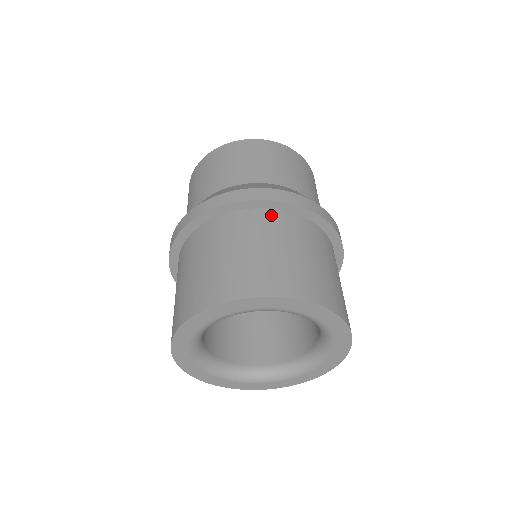
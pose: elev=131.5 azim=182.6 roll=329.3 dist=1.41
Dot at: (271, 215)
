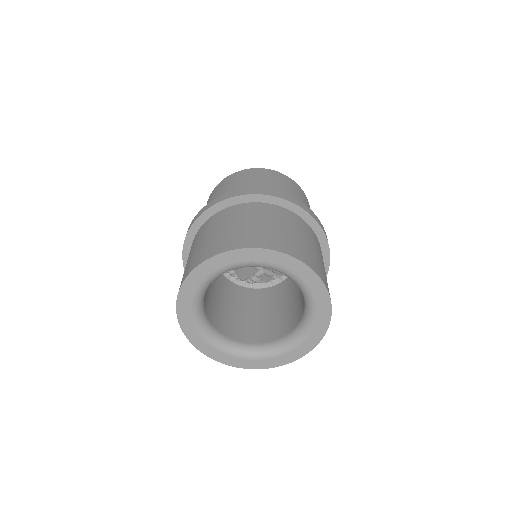
Dot at: (311, 230)
